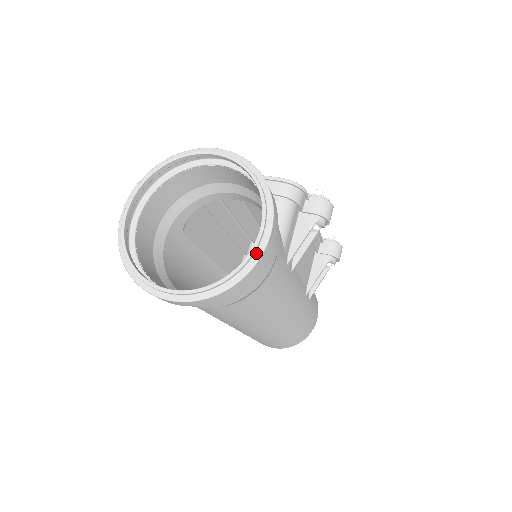
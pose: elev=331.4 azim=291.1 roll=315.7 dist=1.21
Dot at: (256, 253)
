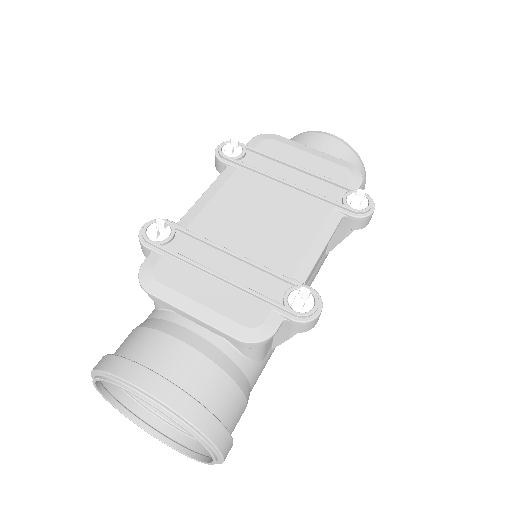
Dot at: (216, 462)
